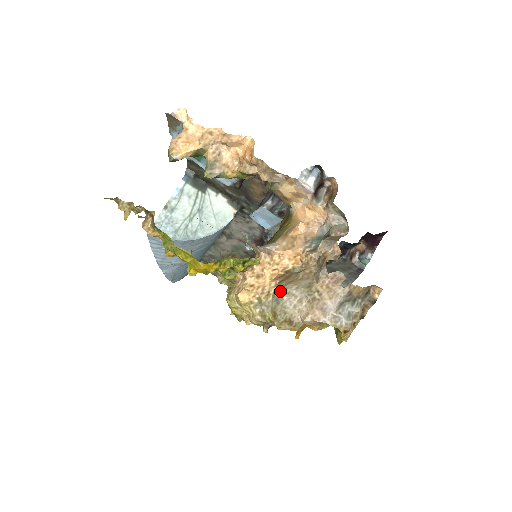
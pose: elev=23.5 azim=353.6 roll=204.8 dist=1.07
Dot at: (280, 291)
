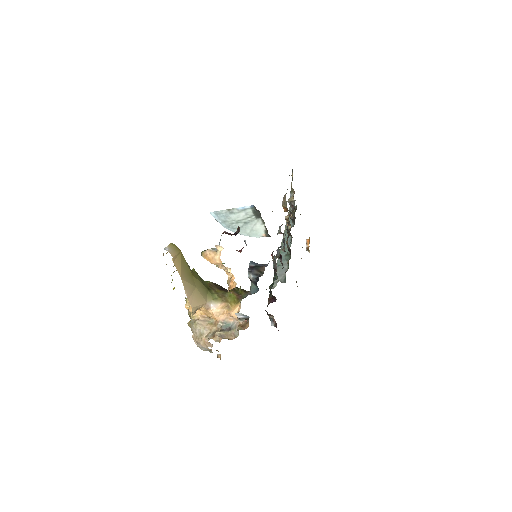
Dot at: (195, 323)
